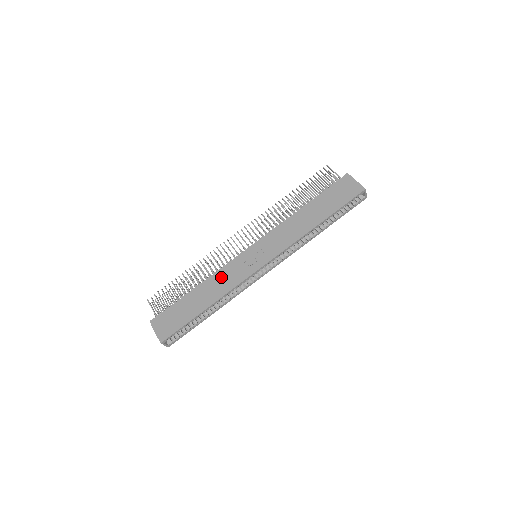
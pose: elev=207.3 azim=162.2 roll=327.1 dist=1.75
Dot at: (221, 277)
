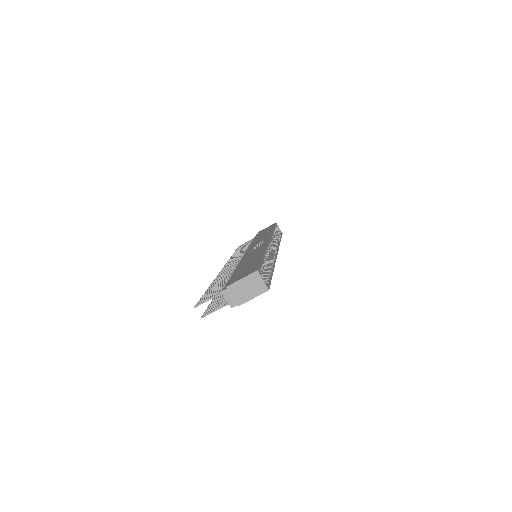
Dot at: (247, 257)
